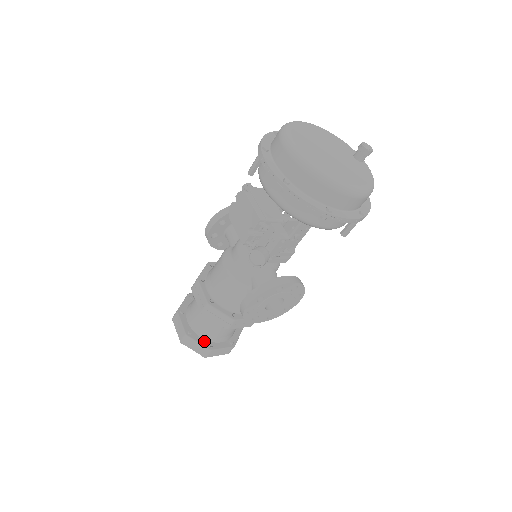
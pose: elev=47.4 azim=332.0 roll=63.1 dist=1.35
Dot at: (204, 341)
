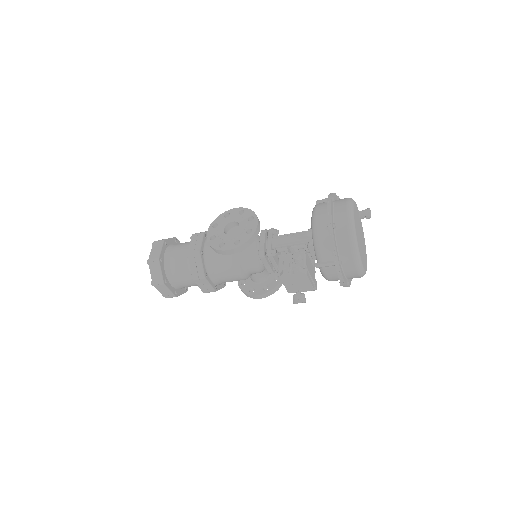
Dot at: (183, 290)
